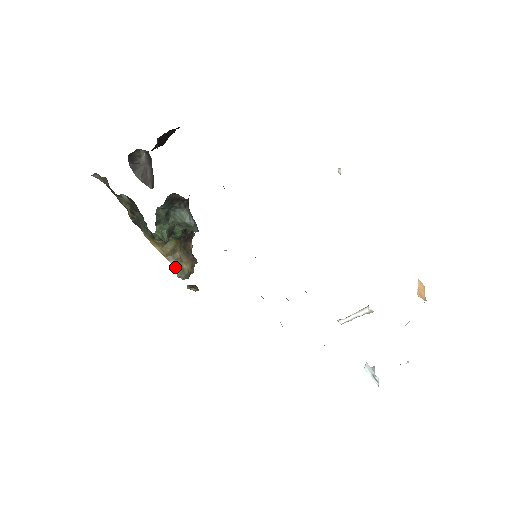
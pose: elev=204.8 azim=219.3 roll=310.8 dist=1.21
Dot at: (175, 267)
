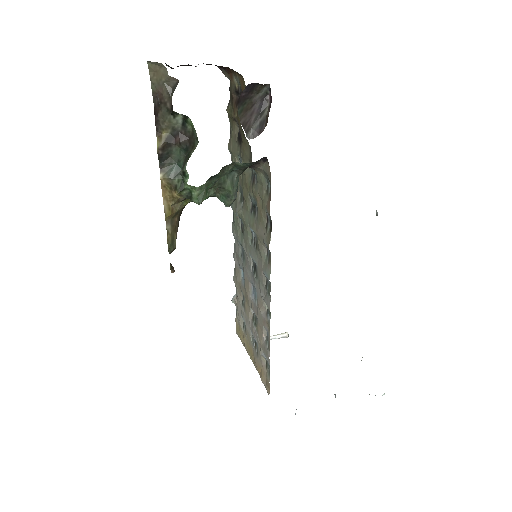
Dot at: (169, 235)
